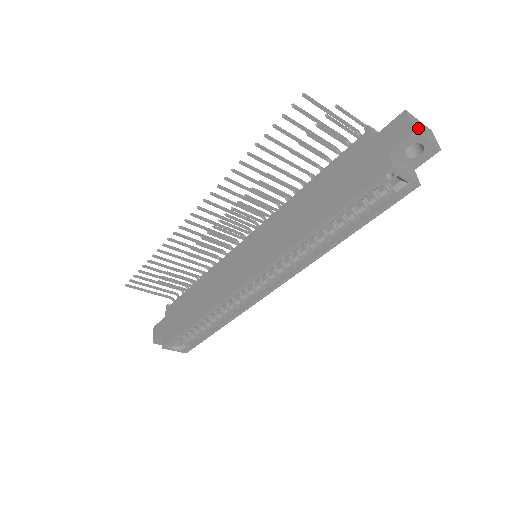
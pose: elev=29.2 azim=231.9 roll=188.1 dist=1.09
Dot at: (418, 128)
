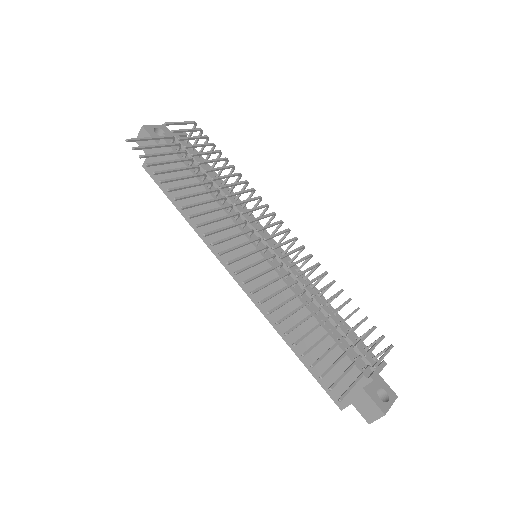
Dot at: occluded
